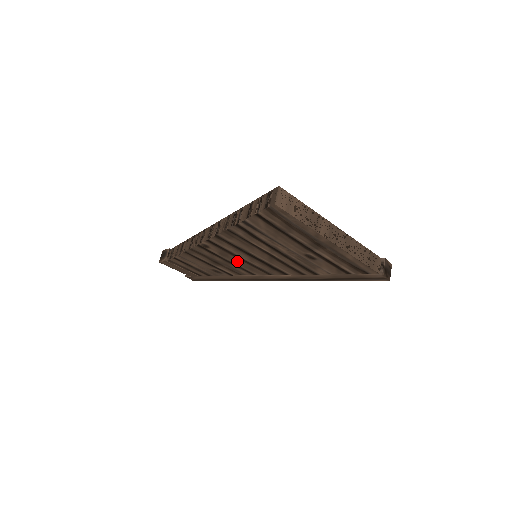
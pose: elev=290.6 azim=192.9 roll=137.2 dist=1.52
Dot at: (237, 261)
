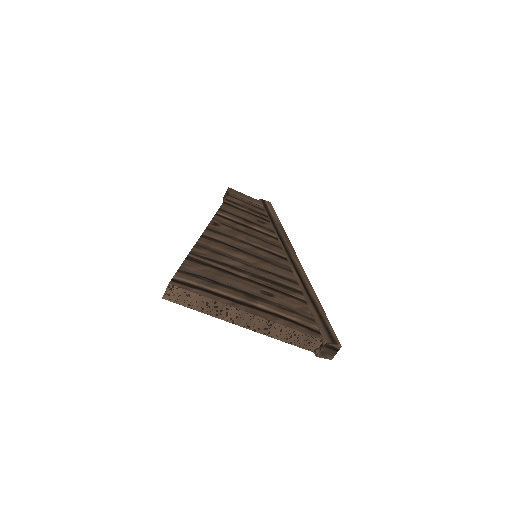
Dot at: occluded
